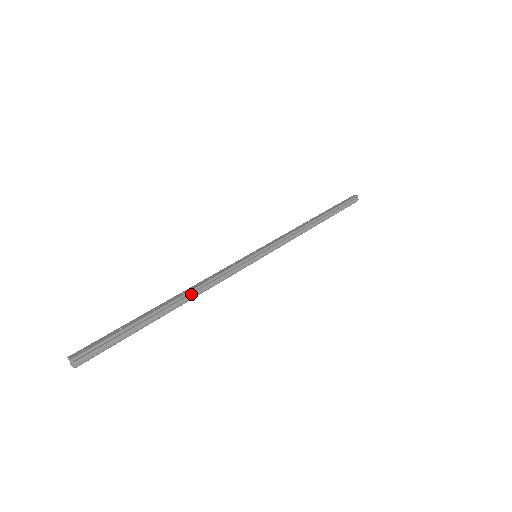
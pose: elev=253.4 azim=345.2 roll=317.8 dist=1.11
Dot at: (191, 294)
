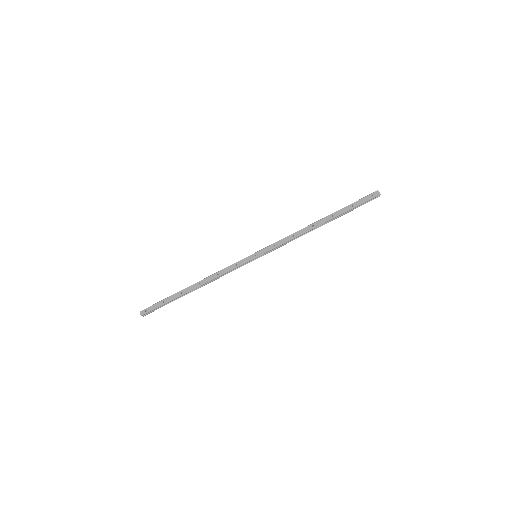
Dot at: (204, 284)
